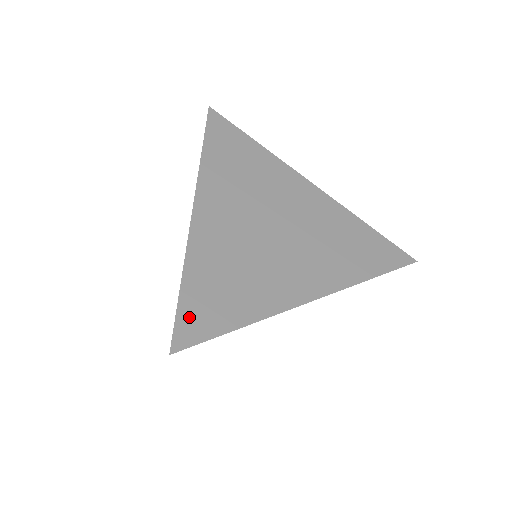
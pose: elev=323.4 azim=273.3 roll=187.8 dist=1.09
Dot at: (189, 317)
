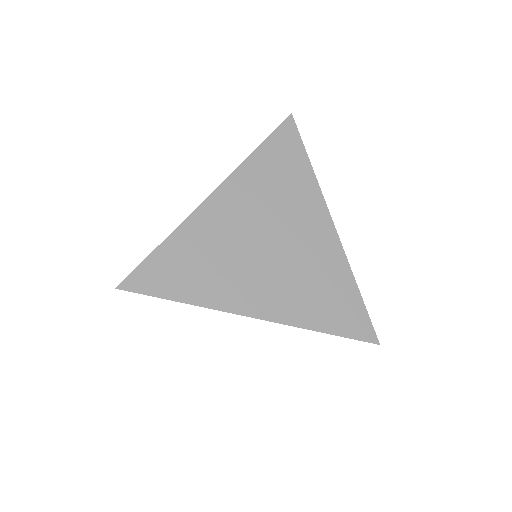
Dot at: (148, 271)
